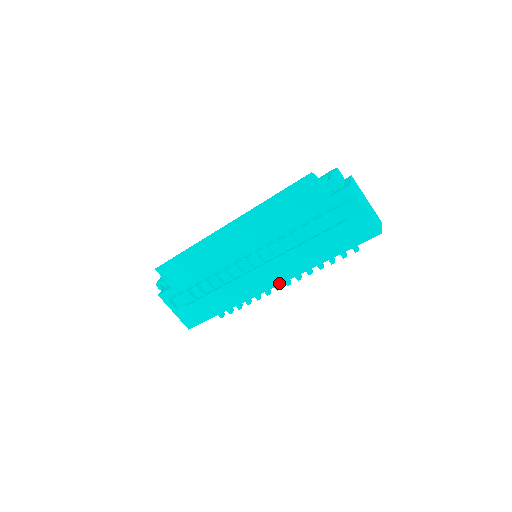
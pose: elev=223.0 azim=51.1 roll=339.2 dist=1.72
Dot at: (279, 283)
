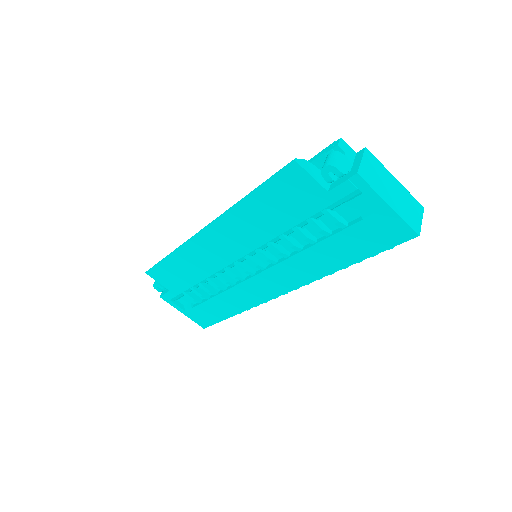
Dot at: (289, 290)
